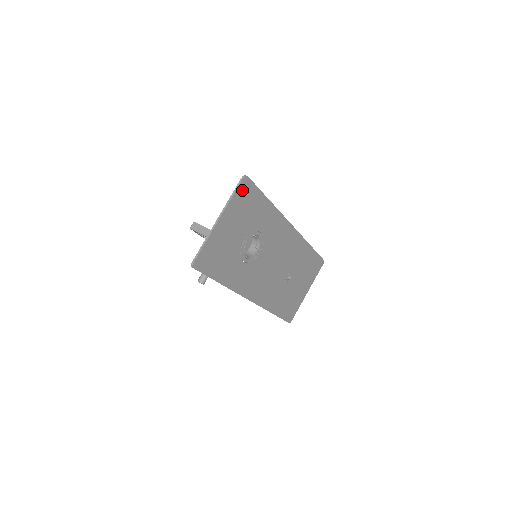
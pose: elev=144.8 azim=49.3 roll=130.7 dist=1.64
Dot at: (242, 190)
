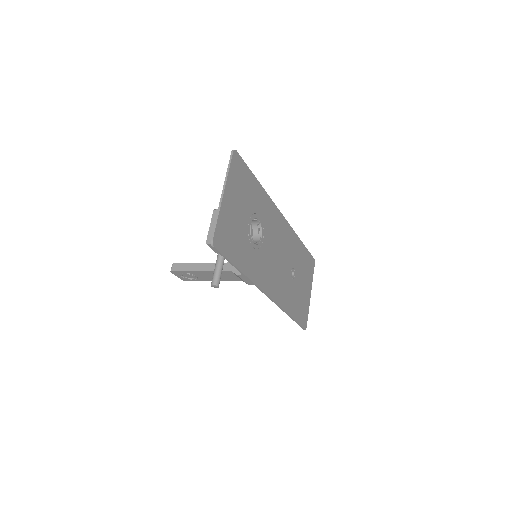
Dot at: (235, 165)
